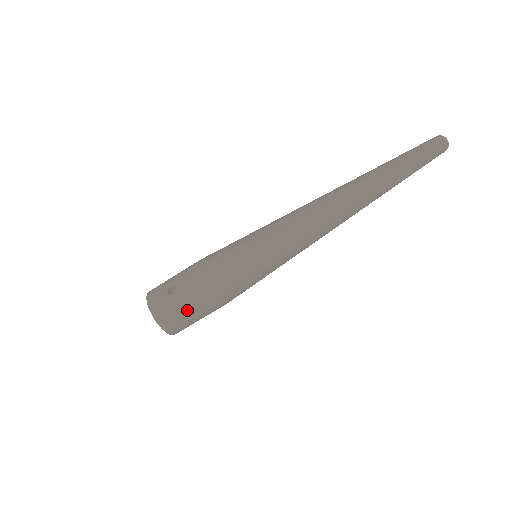
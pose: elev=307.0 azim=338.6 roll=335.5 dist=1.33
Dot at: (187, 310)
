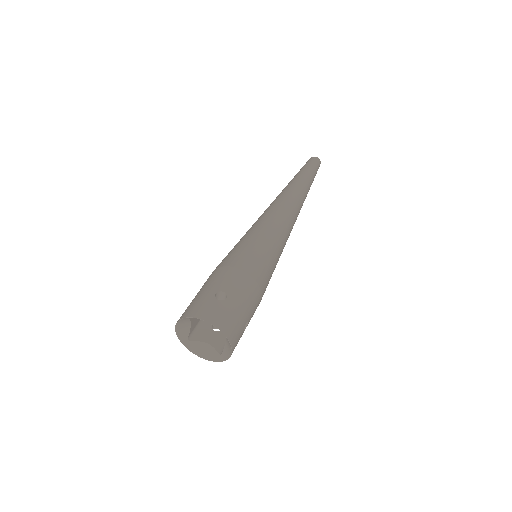
Dot at: (245, 312)
